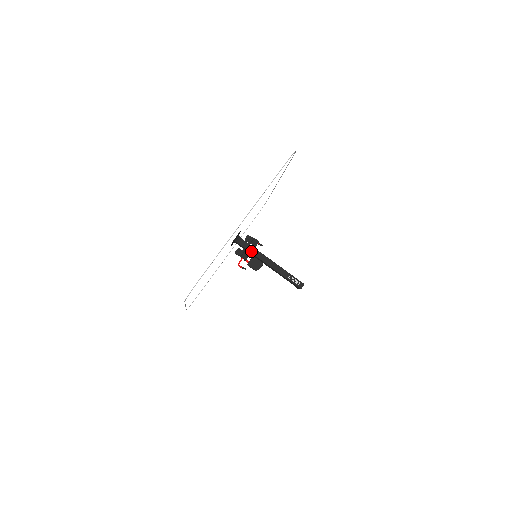
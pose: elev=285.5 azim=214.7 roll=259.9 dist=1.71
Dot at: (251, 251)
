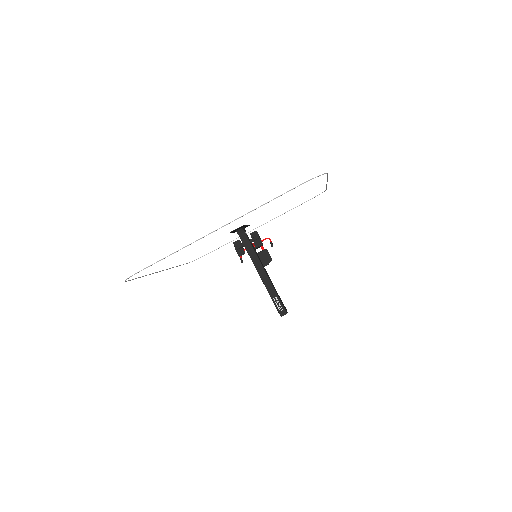
Dot at: (248, 250)
